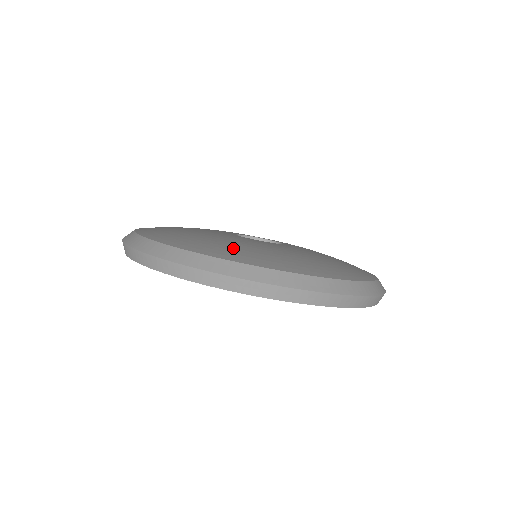
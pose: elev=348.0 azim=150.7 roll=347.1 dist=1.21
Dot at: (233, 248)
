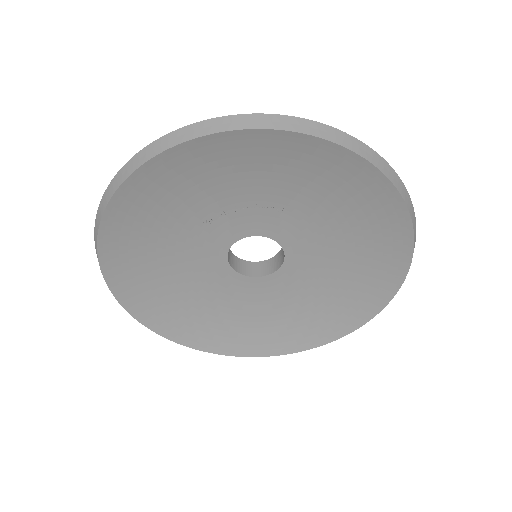
Dot at: occluded
